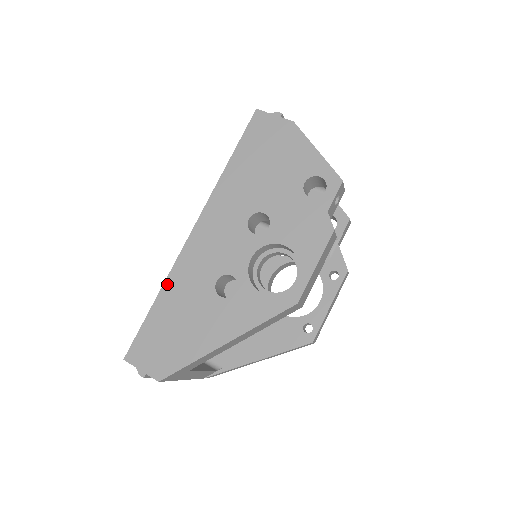
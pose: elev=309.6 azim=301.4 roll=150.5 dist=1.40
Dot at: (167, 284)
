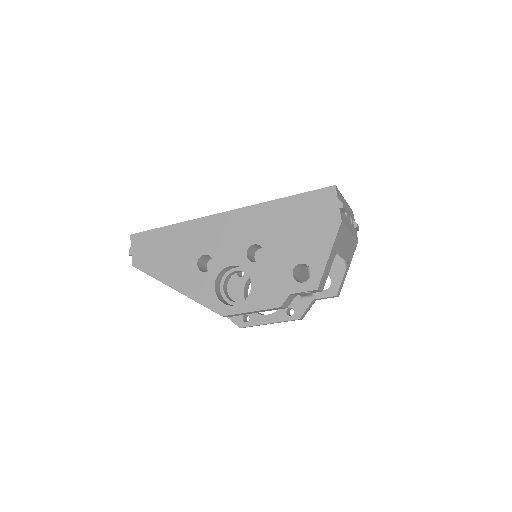
Dot at: (184, 224)
